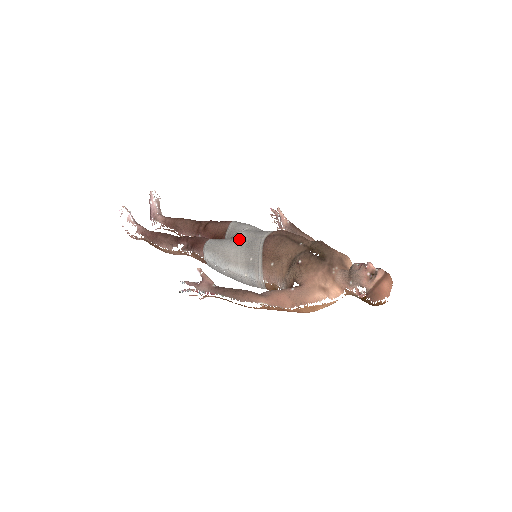
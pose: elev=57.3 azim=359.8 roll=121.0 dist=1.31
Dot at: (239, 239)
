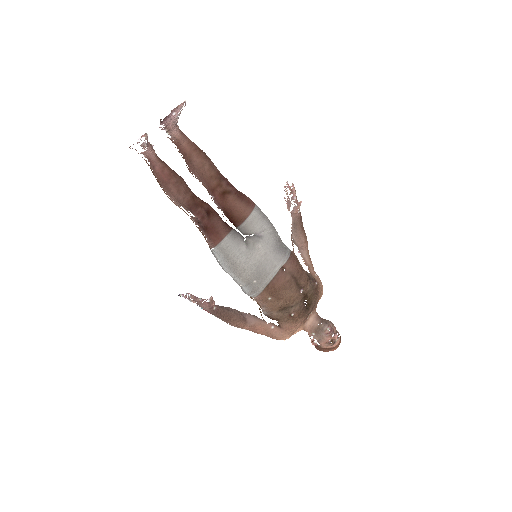
Dot at: (255, 255)
